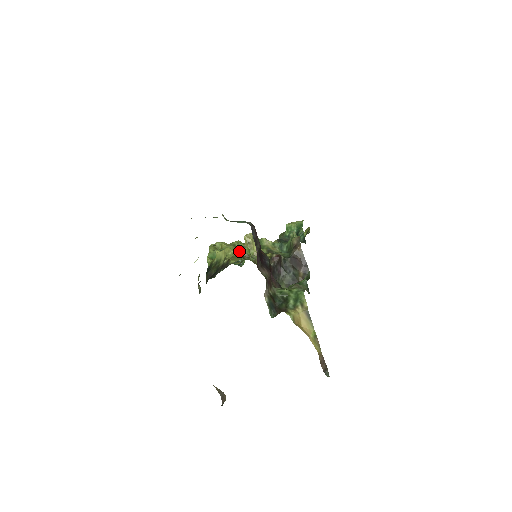
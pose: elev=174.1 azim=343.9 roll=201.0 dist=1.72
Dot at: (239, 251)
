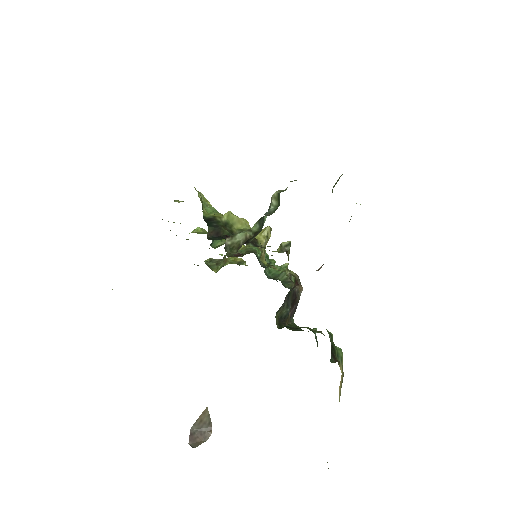
Dot at: occluded
